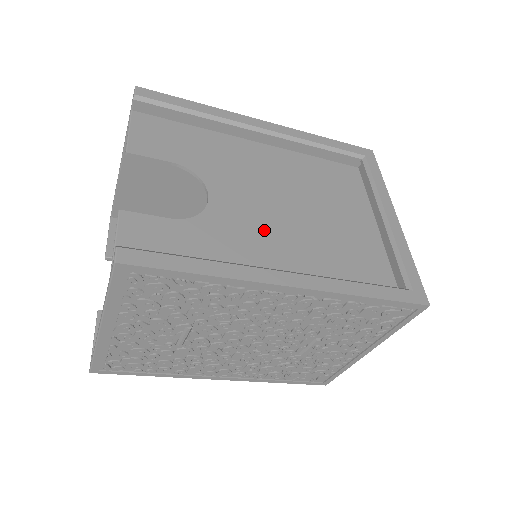
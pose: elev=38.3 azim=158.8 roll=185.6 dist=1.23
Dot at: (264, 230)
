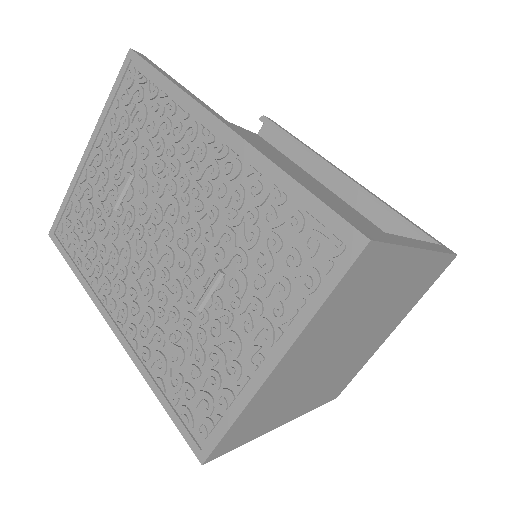
Dot at: occluded
